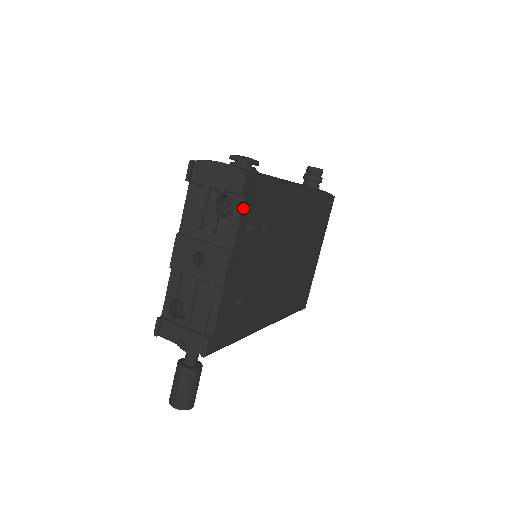
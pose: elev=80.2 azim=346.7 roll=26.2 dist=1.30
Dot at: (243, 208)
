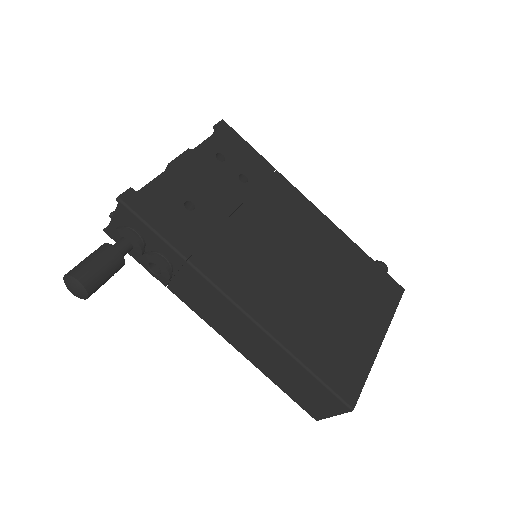
Dot at: (214, 136)
